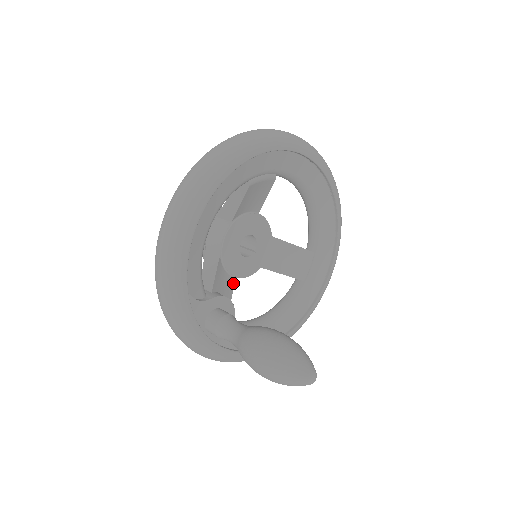
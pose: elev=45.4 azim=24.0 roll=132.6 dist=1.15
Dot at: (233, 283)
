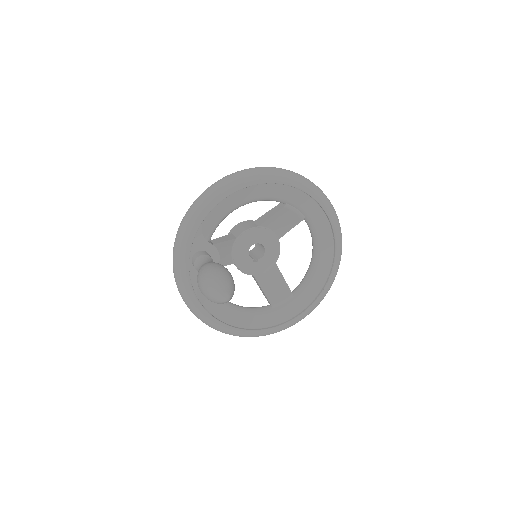
Dot at: (230, 263)
